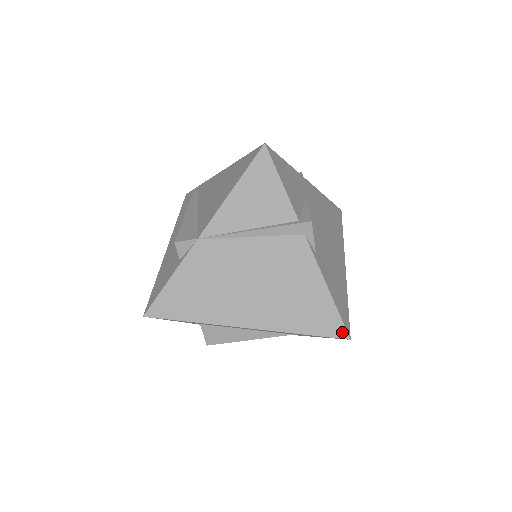
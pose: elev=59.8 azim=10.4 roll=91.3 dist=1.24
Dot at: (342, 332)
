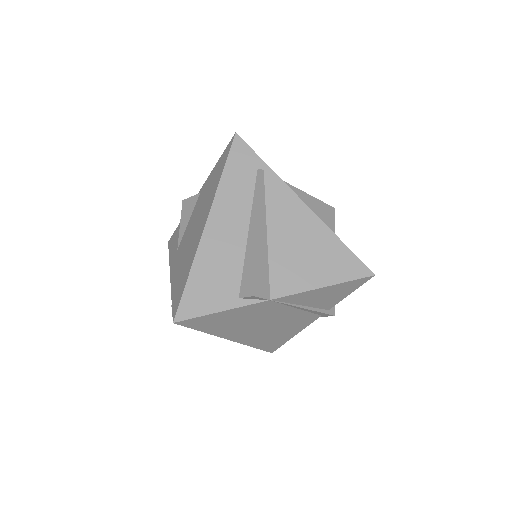
Dot at: (273, 350)
